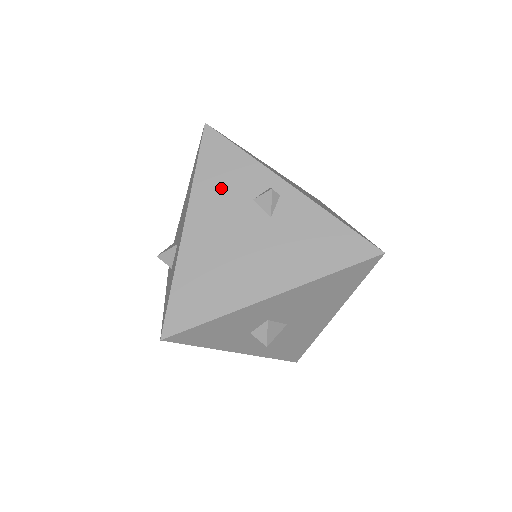
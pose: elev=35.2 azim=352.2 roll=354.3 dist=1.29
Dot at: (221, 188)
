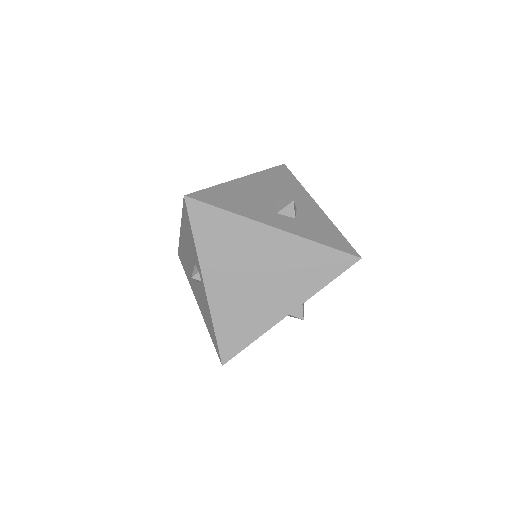
Dot at: (188, 239)
